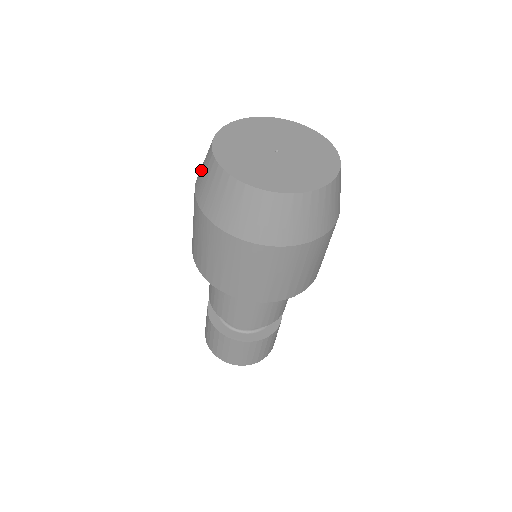
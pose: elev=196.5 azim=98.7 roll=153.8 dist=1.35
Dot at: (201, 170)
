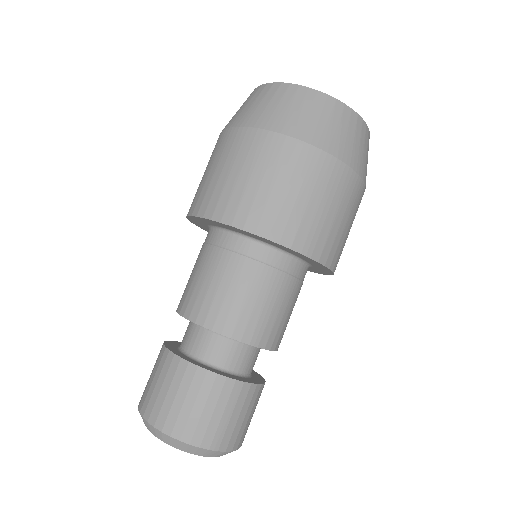
Dot at: (240, 110)
